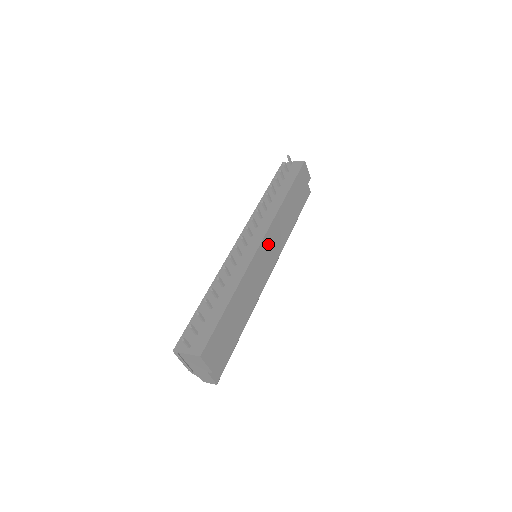
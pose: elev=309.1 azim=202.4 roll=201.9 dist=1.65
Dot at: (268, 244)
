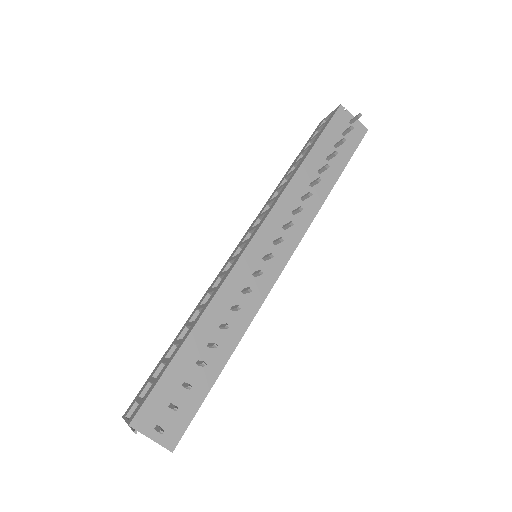
Dot at: occluded
